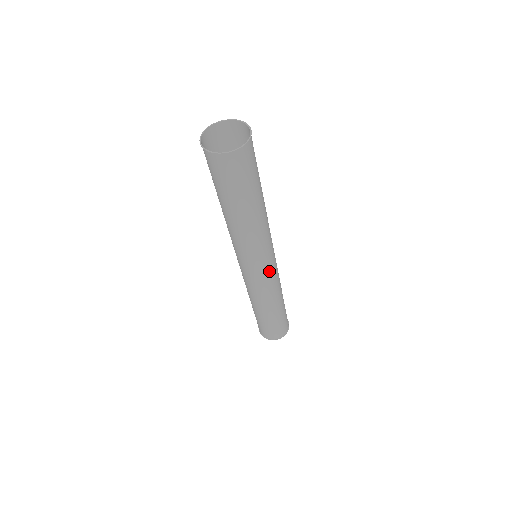
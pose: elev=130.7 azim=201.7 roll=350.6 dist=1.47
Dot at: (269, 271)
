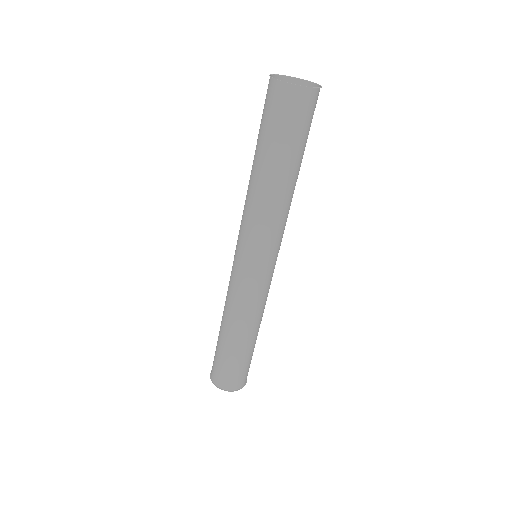
Dot at: (268, 274)
